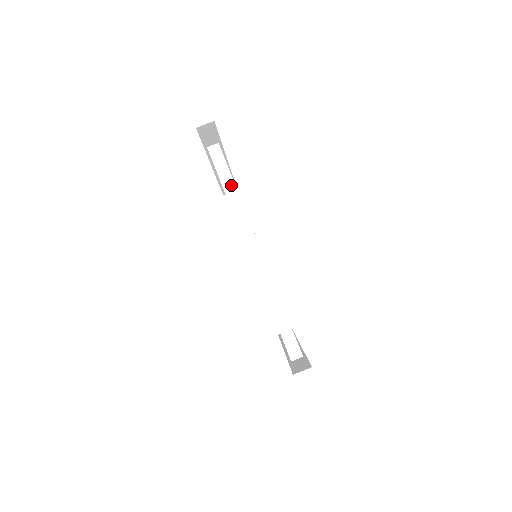
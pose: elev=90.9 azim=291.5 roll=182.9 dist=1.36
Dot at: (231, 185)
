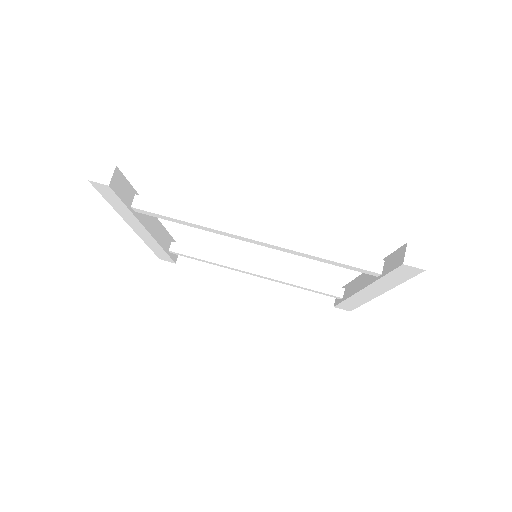
Dot at: (182, 211)
